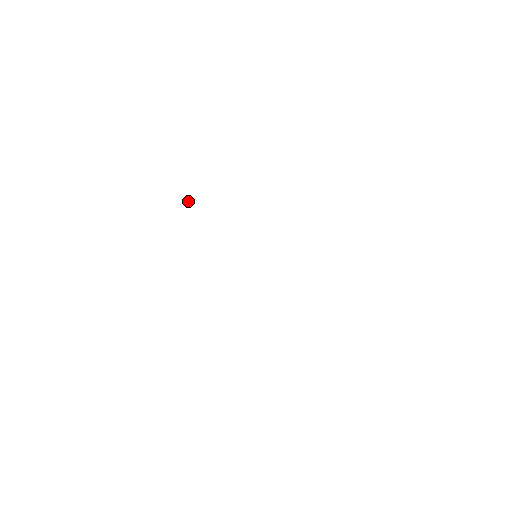
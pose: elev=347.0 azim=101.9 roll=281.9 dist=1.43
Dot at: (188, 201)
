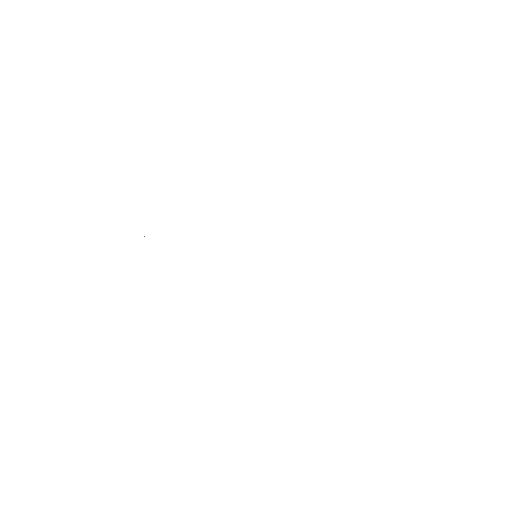
Dot at: occluded
